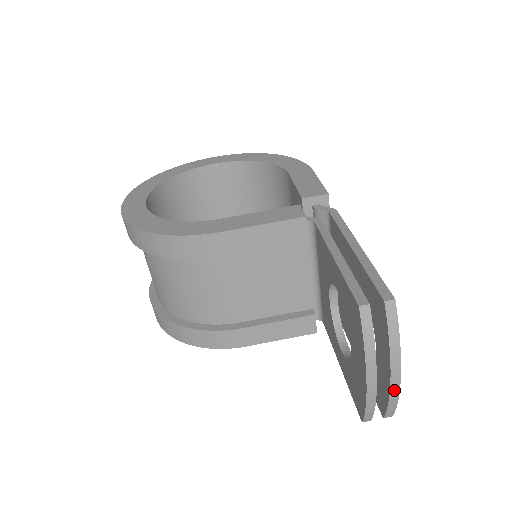
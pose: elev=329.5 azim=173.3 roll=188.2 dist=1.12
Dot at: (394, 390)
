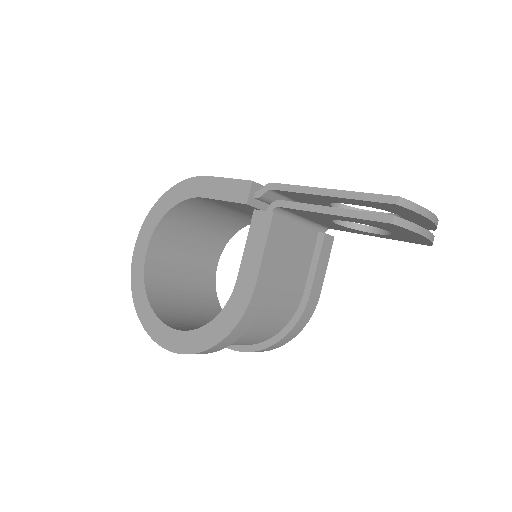
Dot at: (435, 221)
